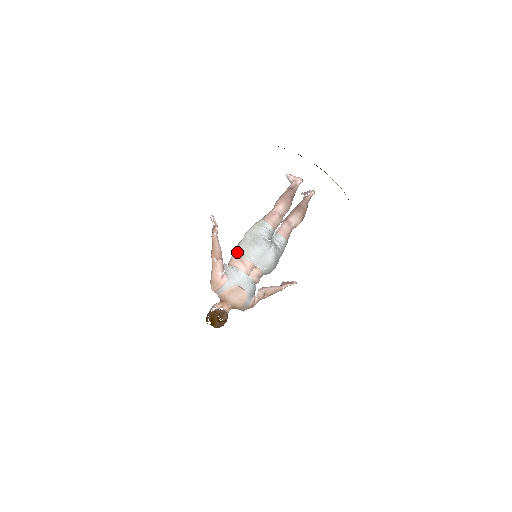
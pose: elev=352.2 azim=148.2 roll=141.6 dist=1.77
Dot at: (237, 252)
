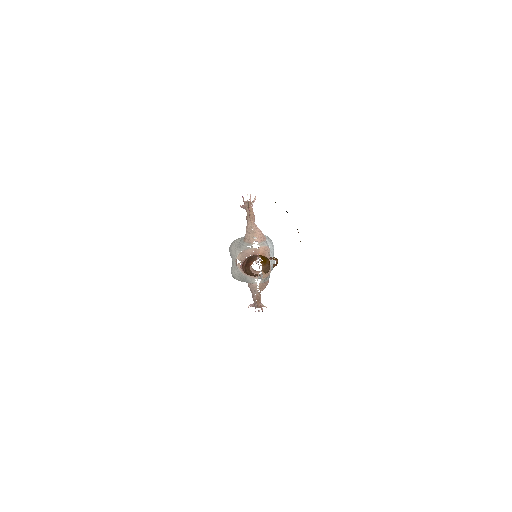
Dot at: (254, 237)
